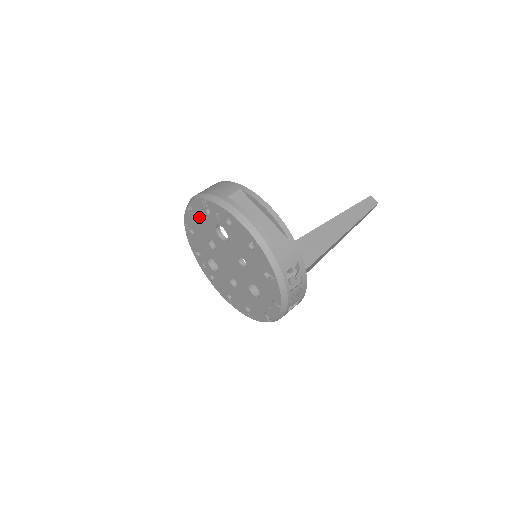
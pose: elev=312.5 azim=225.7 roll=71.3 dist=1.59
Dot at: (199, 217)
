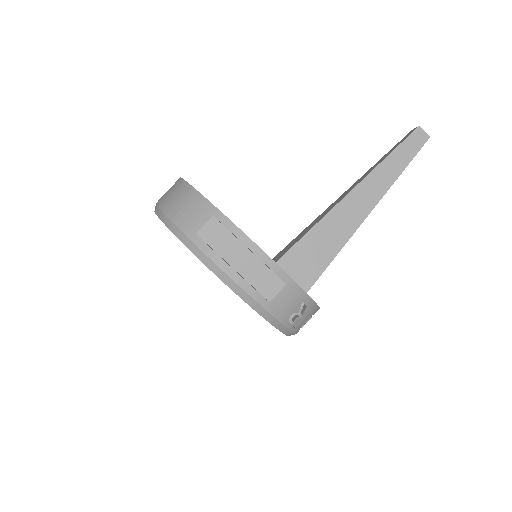
Dot at: occluded
